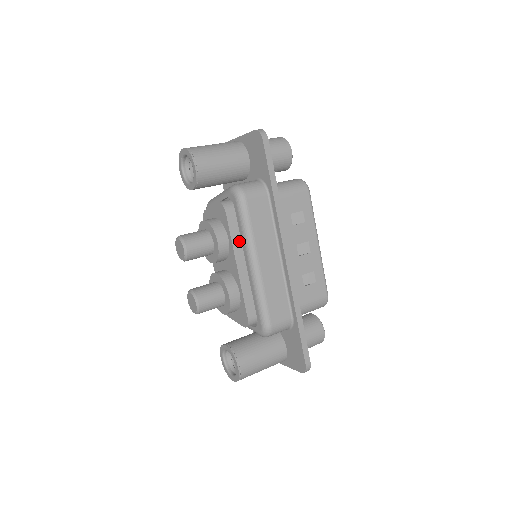
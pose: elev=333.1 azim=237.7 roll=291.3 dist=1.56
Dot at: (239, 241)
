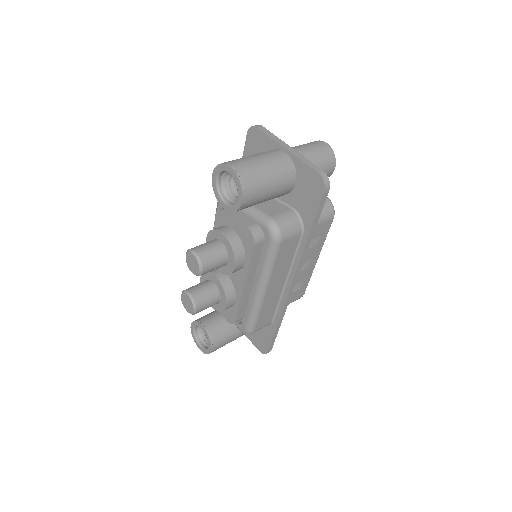
Dot at: (255, 266)
